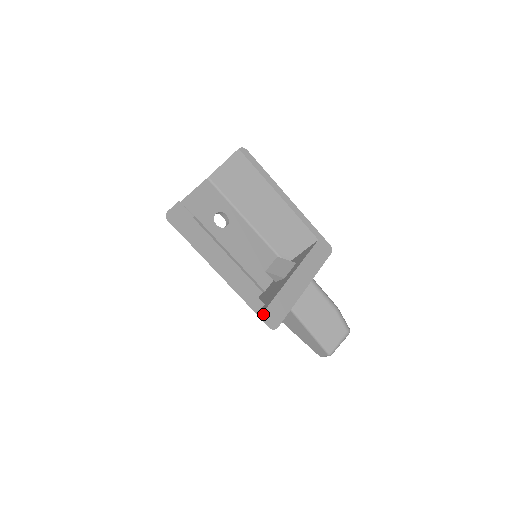
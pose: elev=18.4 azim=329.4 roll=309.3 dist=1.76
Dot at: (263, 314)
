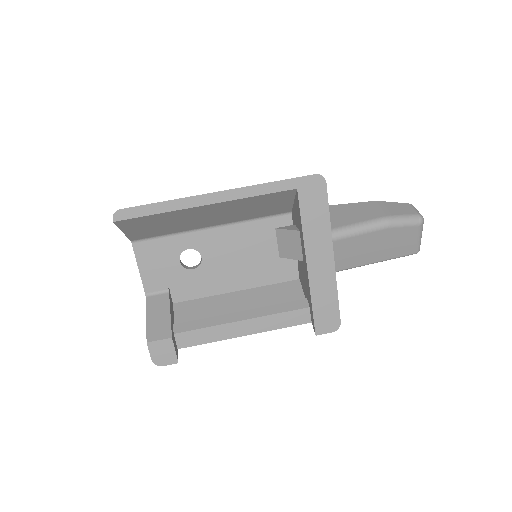
Dot at: (316, 329)
